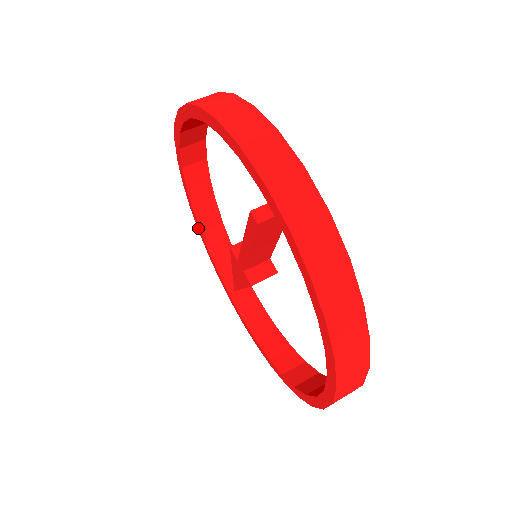
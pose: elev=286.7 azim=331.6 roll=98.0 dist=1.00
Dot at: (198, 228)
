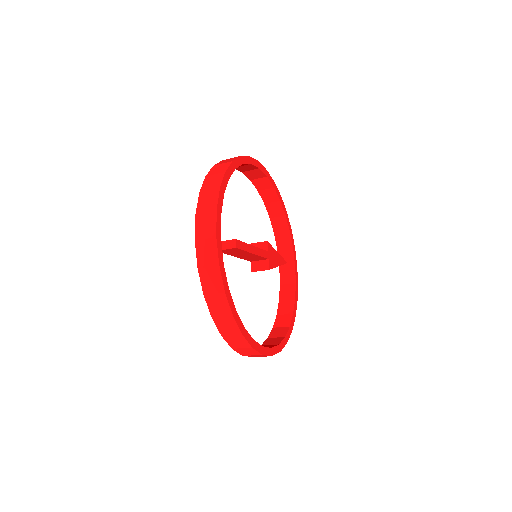
Dot at: occluded
